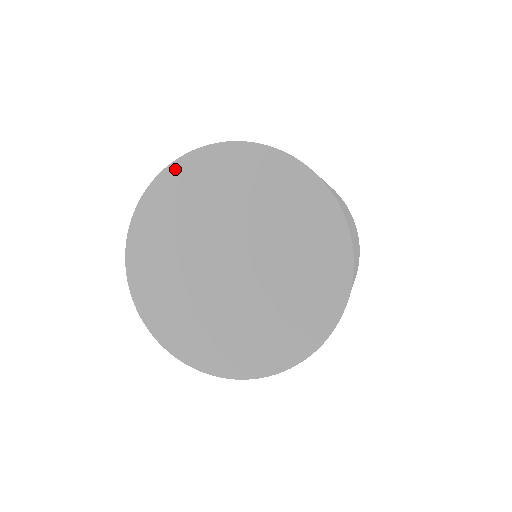
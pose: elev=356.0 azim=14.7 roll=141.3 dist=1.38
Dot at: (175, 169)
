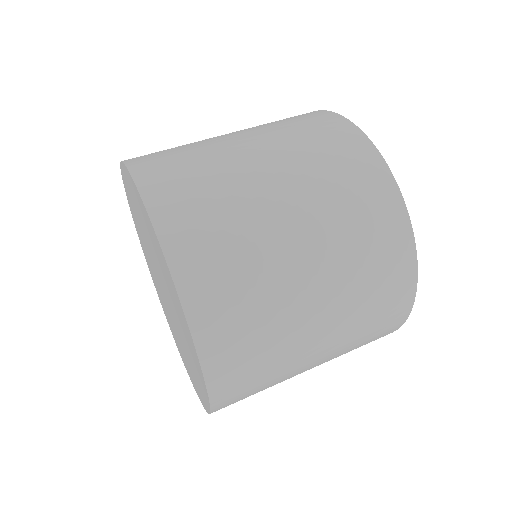
Dot at: (130, 208)
